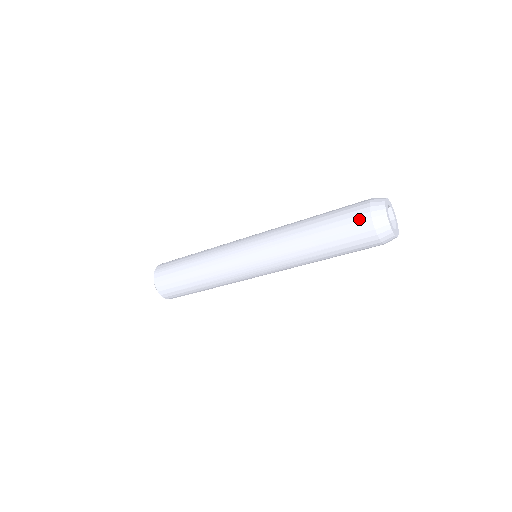
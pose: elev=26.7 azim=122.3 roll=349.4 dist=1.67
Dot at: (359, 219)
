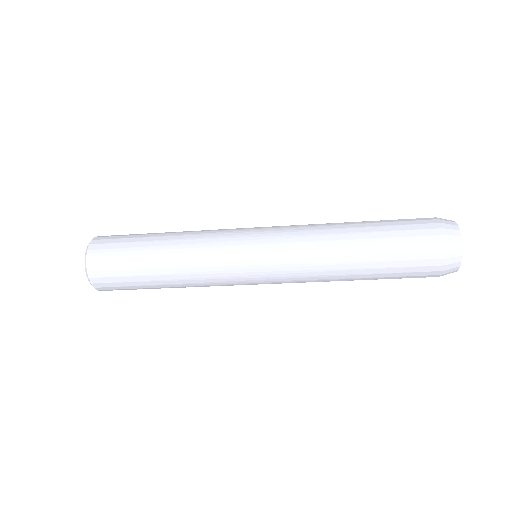
Dot at: (428, 249)
